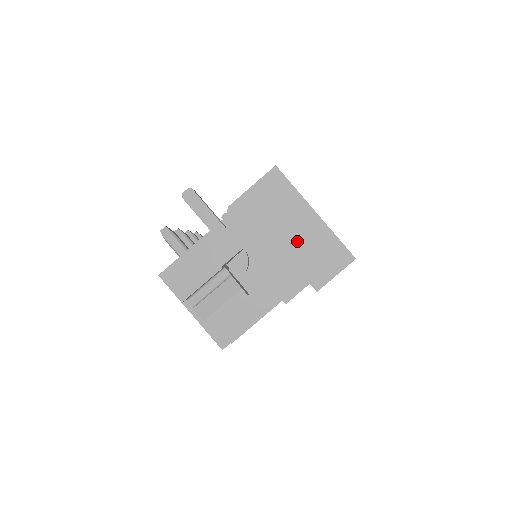
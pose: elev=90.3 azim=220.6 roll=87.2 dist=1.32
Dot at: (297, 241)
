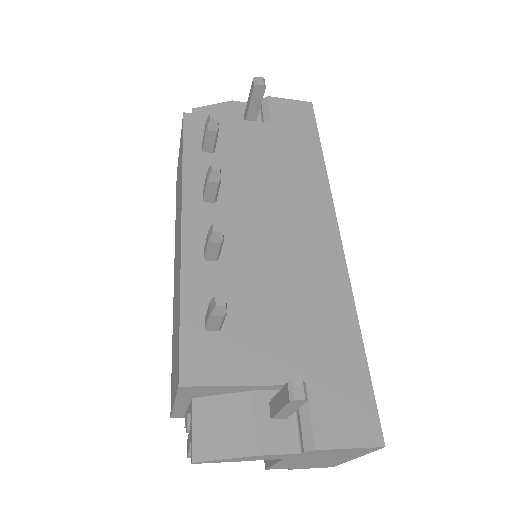
Dot at: (321, 462)
